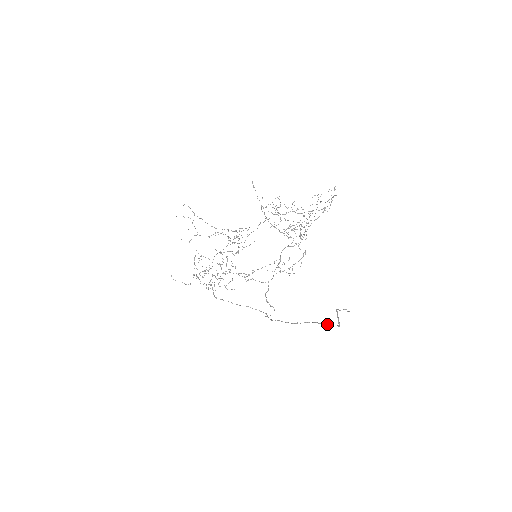
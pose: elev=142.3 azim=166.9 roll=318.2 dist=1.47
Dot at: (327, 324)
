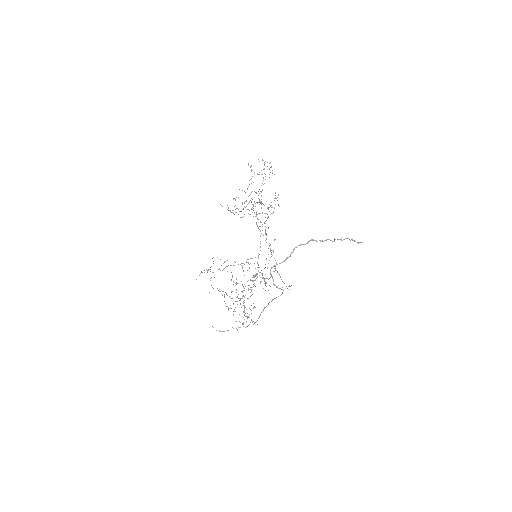
Dot at: (312, 240)
